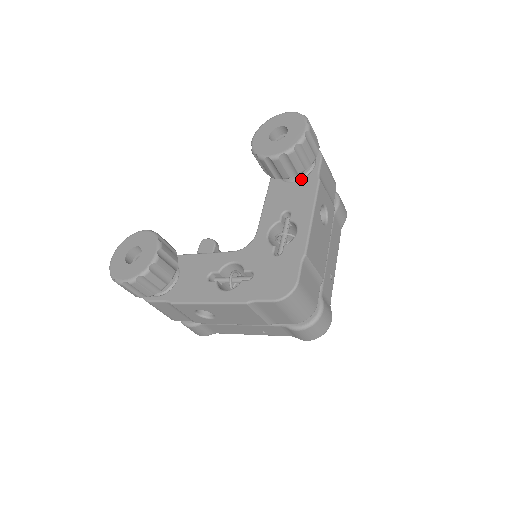
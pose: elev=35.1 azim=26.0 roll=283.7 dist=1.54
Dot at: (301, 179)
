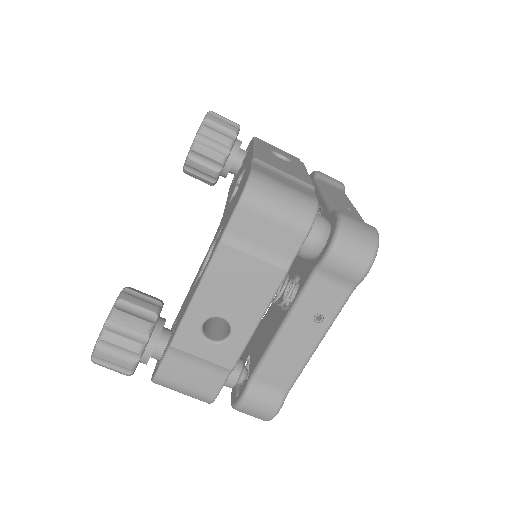
Dot at: (244, 159)
